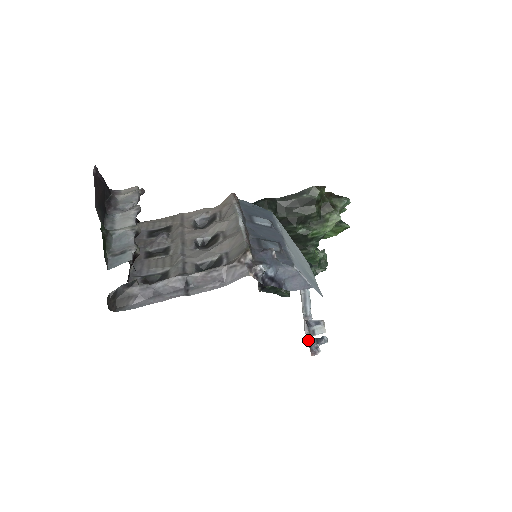
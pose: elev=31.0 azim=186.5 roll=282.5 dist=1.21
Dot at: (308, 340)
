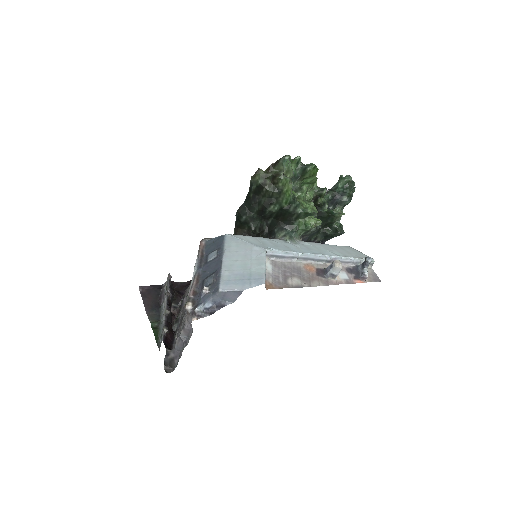
Dot at: (355, 270)
